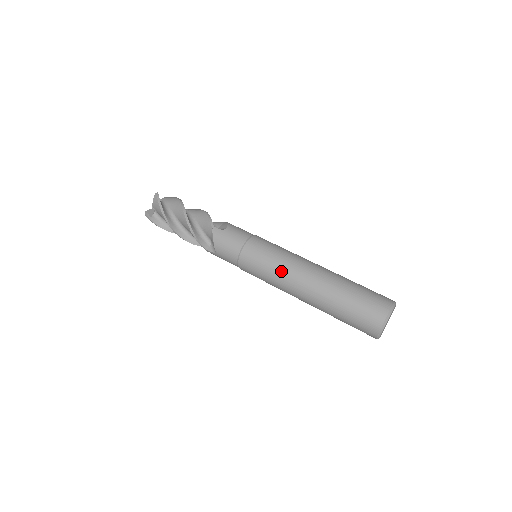
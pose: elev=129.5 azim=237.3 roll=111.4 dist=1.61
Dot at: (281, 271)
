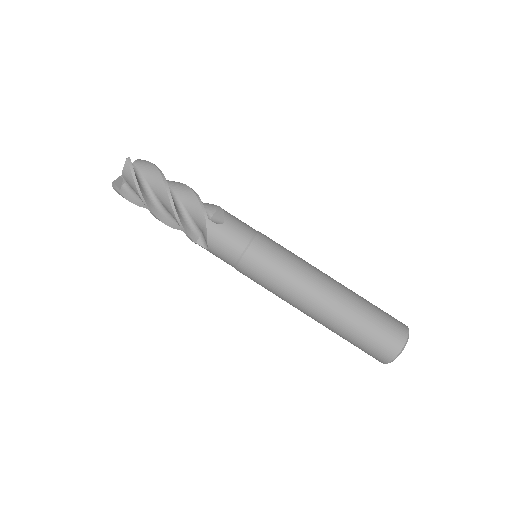
Dot at: (290, 286)
